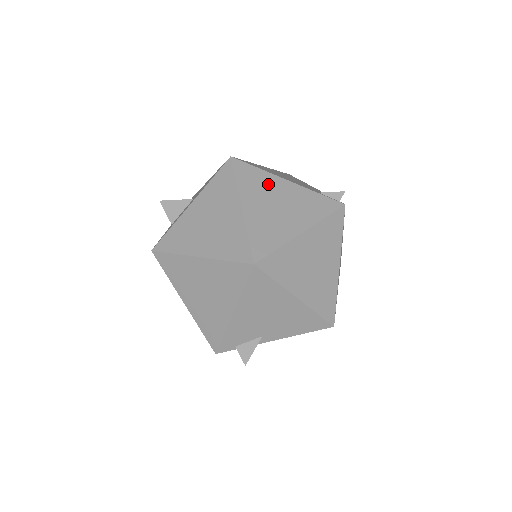
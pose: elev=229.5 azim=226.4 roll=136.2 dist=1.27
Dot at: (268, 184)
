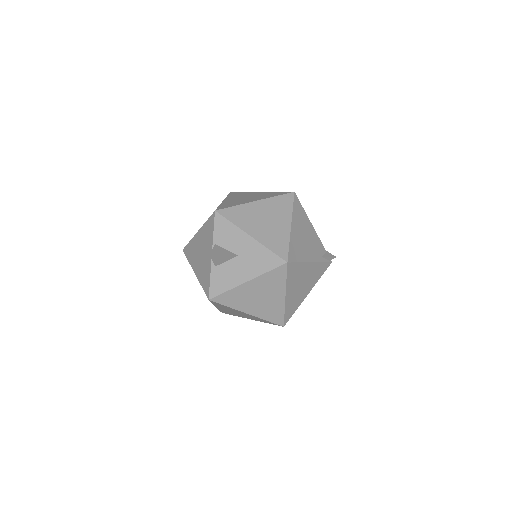
Dot at: (301, 272)
